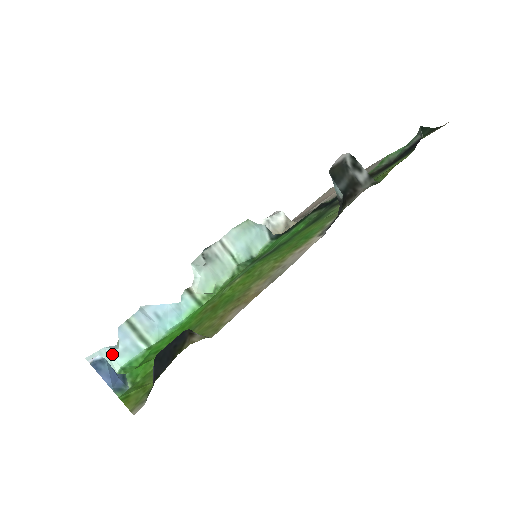
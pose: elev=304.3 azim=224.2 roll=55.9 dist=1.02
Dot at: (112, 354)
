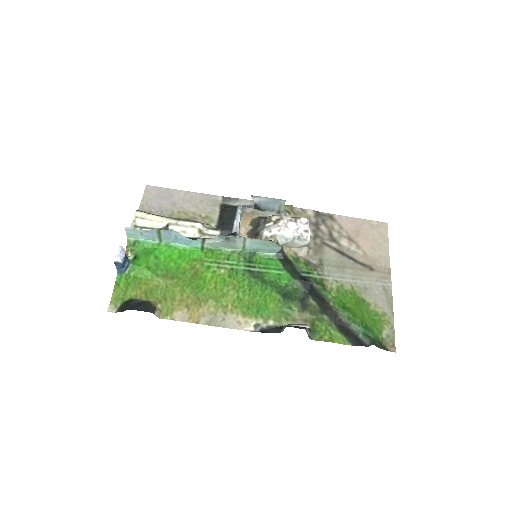
Dot at: (139, 233)
